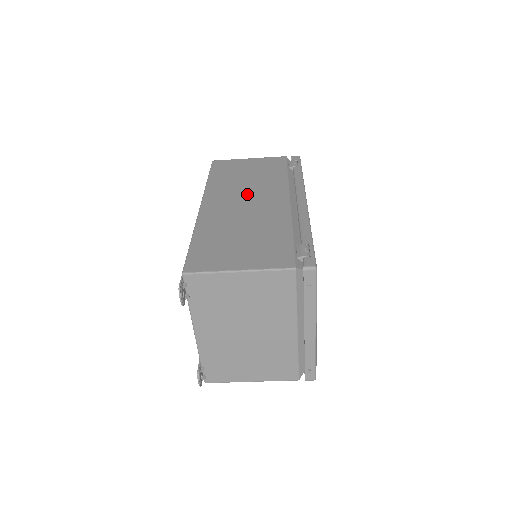
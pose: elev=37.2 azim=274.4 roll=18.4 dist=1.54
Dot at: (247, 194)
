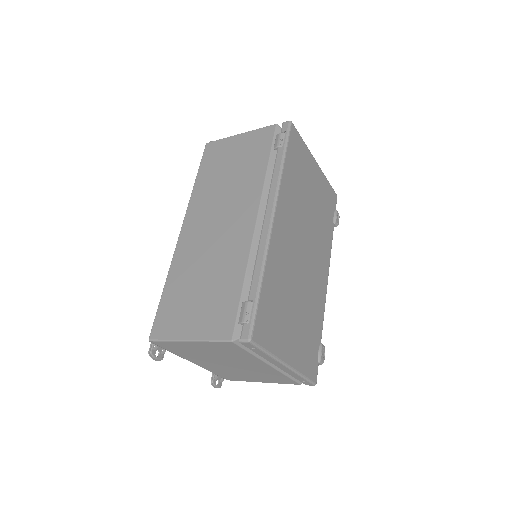
Dot at: (221, 209)
